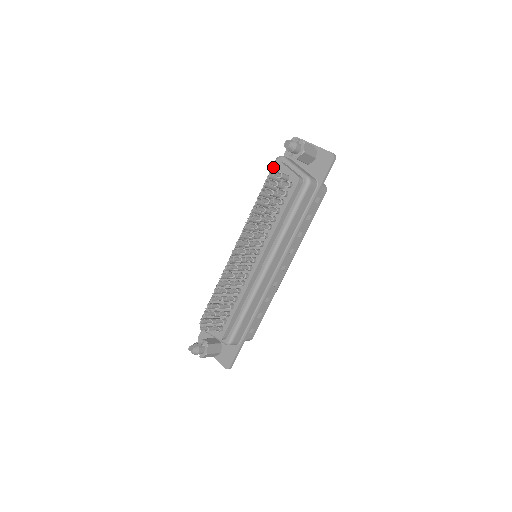
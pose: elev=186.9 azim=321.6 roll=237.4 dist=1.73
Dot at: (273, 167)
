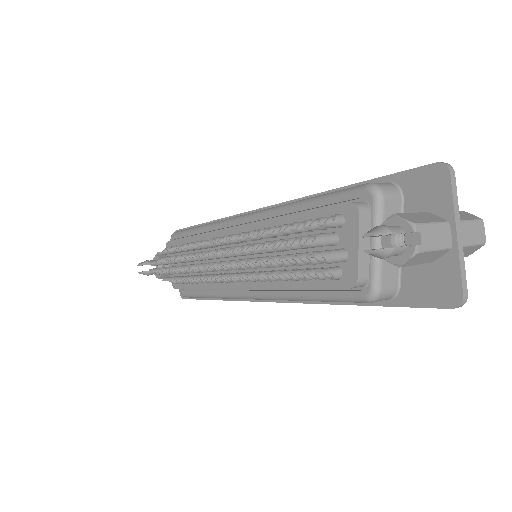
Dot at: (343, 205)
